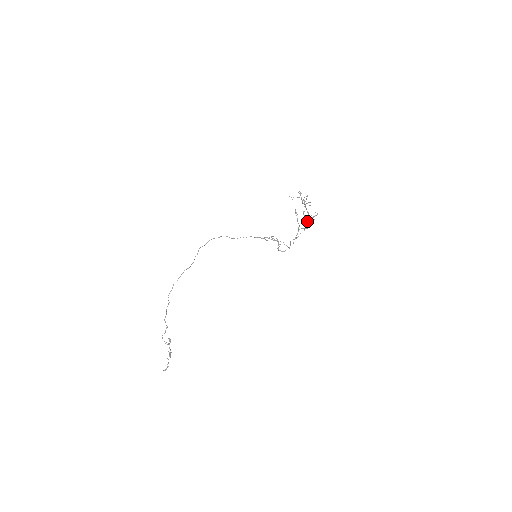
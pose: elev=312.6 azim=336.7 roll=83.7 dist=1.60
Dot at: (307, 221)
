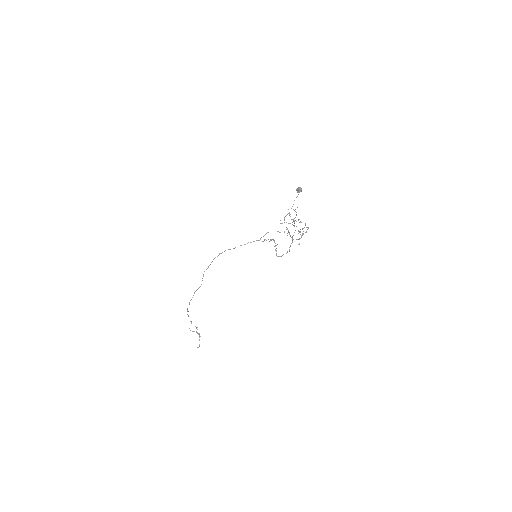
Dot at: occluded
